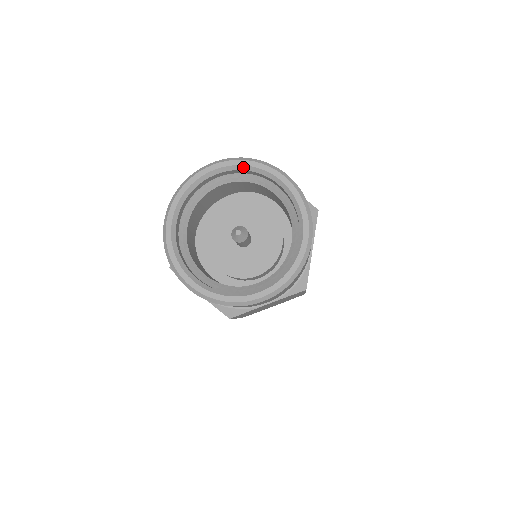
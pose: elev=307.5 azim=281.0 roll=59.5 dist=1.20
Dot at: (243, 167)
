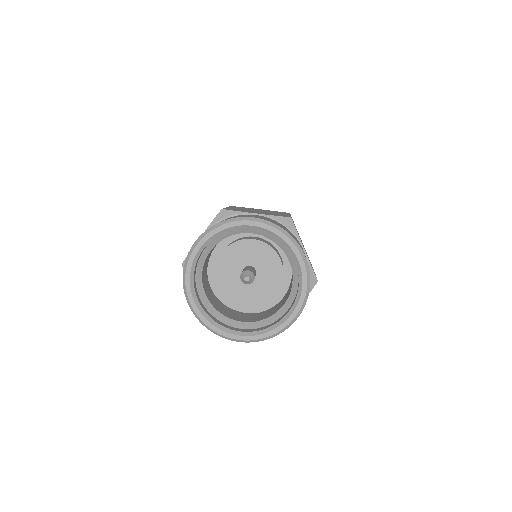
Dot at: (276, 235)
